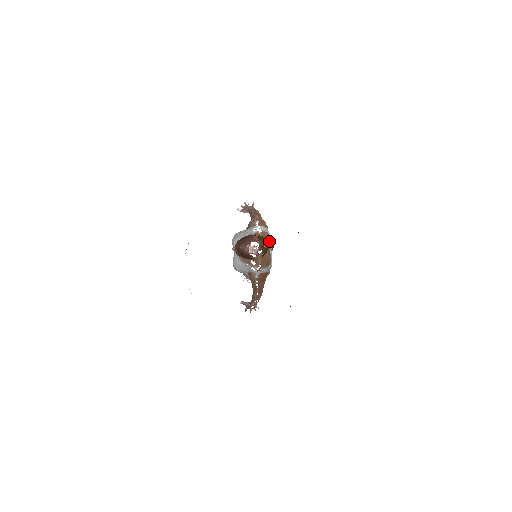
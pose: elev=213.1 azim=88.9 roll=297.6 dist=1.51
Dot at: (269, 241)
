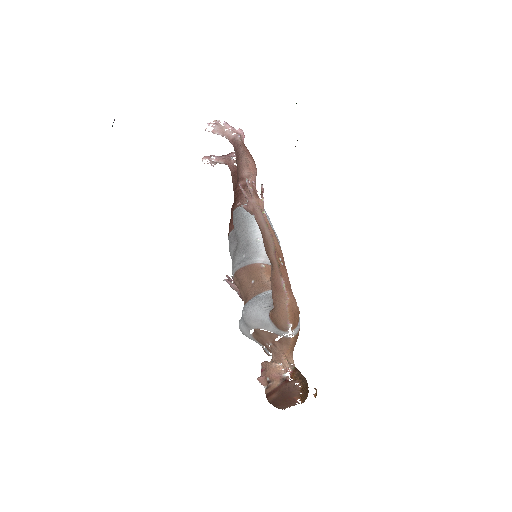
Dot at: occluded
